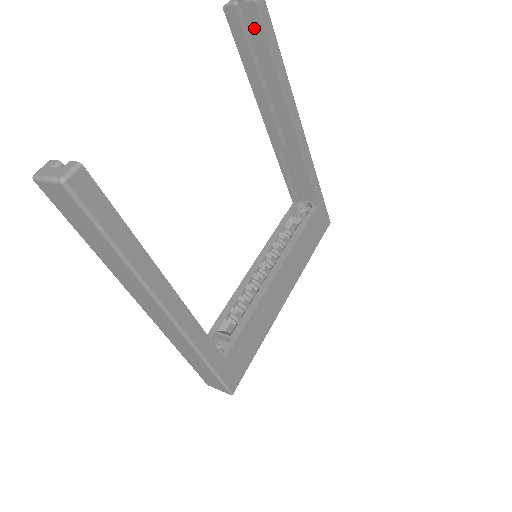
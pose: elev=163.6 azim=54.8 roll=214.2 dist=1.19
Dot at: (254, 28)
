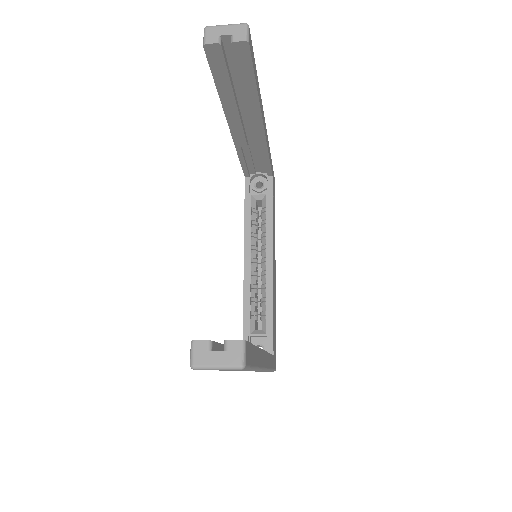
Dot at: (241, 62)
